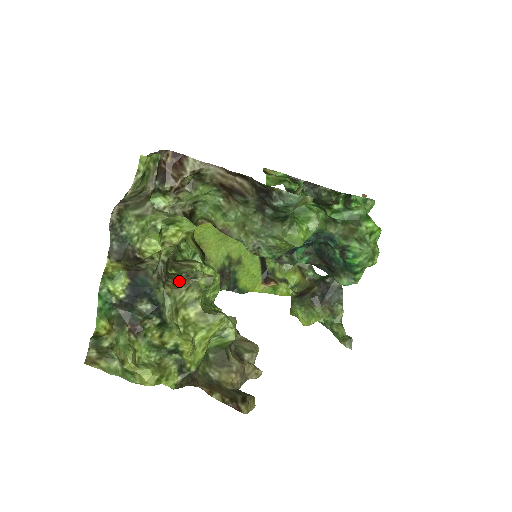
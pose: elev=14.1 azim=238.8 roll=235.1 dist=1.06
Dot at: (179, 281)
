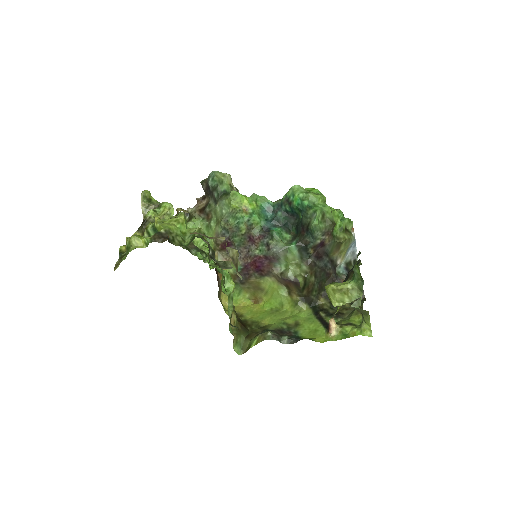
Dot at: occluded
